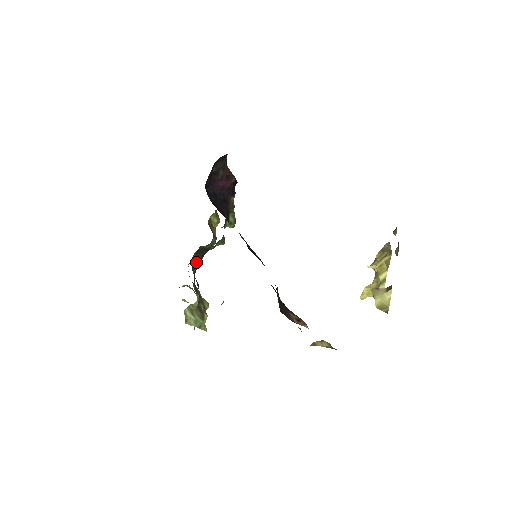
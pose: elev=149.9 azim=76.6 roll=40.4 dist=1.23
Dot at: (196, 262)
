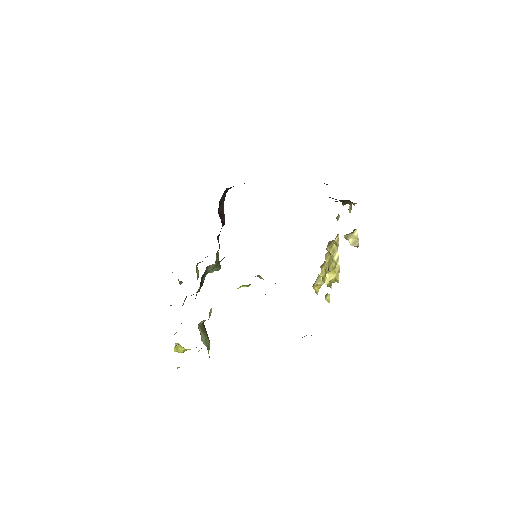
Dot at: occluded
